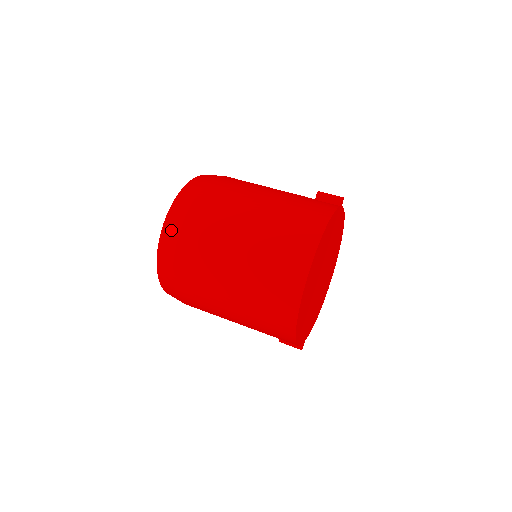
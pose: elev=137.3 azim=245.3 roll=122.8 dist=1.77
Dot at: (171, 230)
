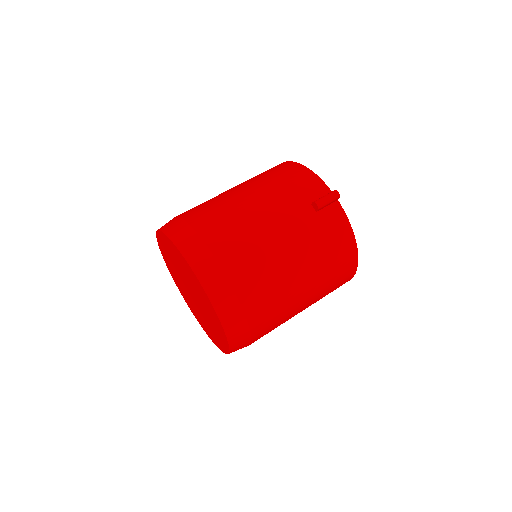
Dot at: (241, 347)
